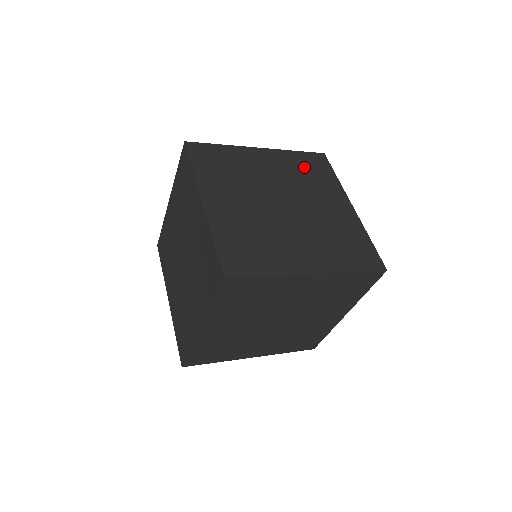
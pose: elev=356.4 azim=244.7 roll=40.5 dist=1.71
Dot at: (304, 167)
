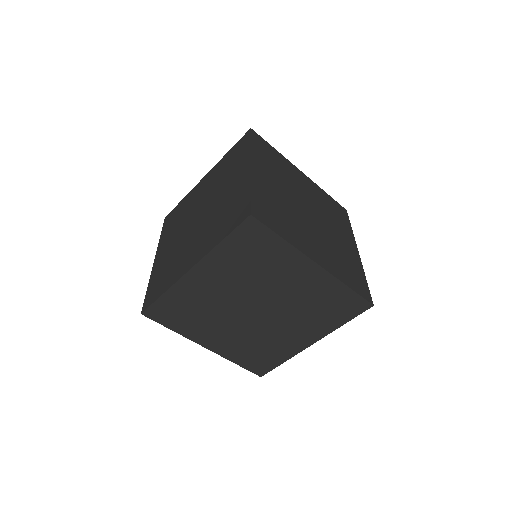
Dot at: (330, 205)
